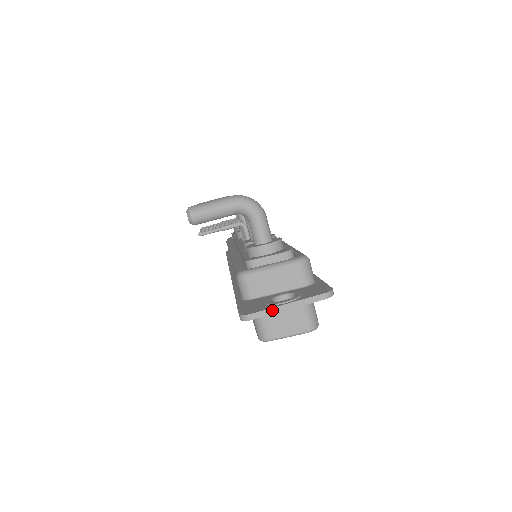
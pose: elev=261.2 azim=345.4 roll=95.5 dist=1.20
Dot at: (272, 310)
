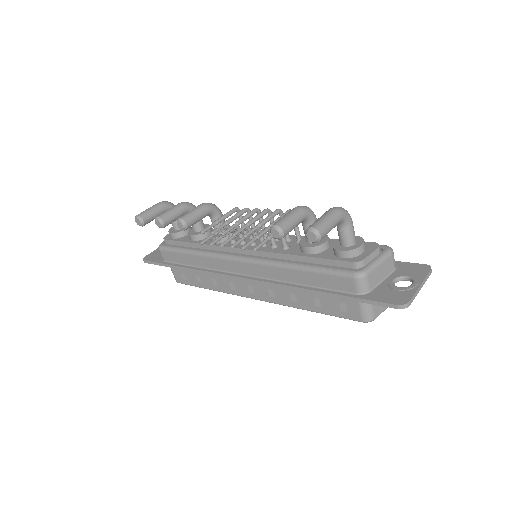
Dot at: (416, 293)
